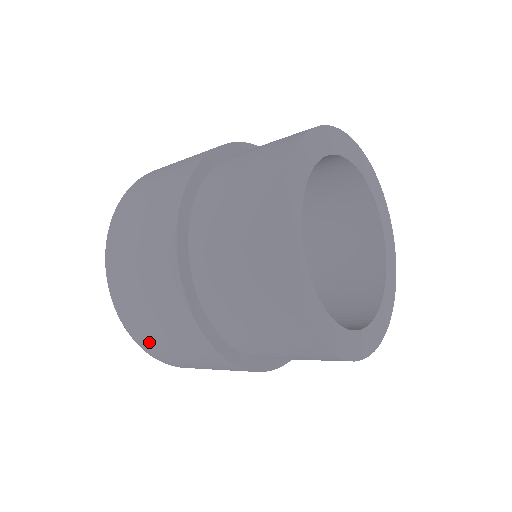
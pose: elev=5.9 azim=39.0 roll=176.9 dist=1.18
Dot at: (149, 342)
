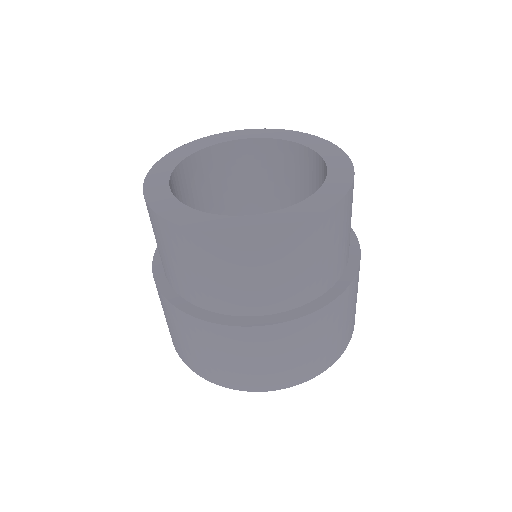
Dot at: (181, 351)
